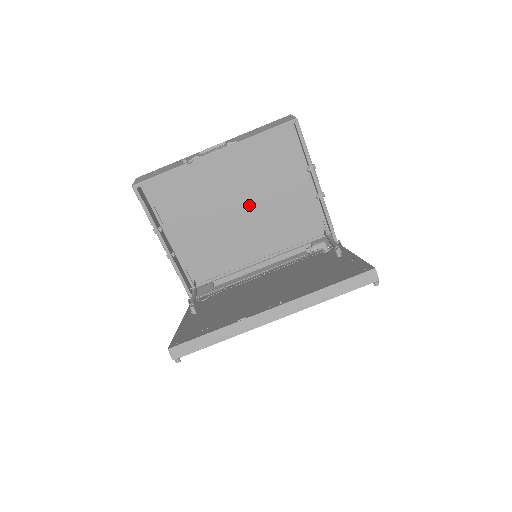
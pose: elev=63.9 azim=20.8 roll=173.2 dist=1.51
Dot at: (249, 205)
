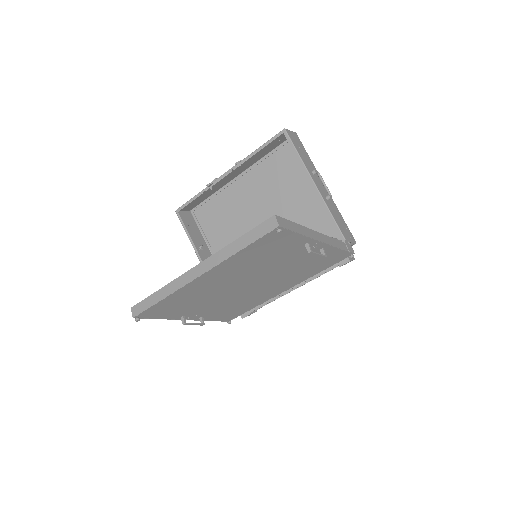
Dot at: occluded
